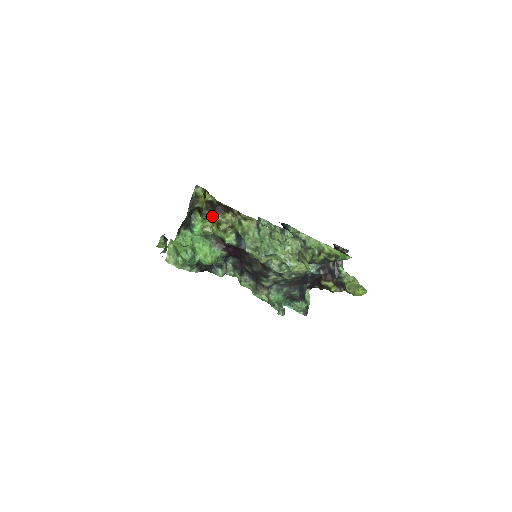
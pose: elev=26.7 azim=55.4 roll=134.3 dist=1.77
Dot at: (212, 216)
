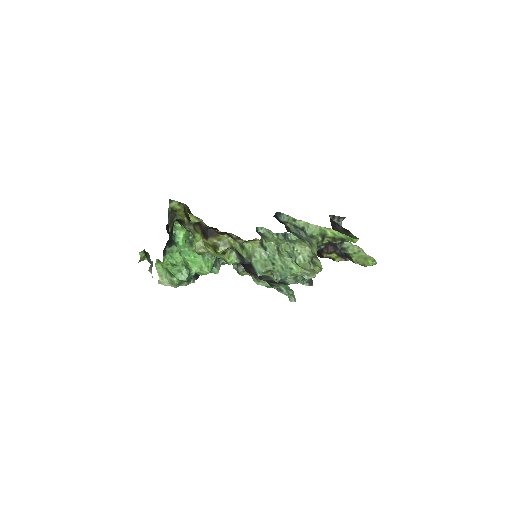
Dot at: (205, 240)
